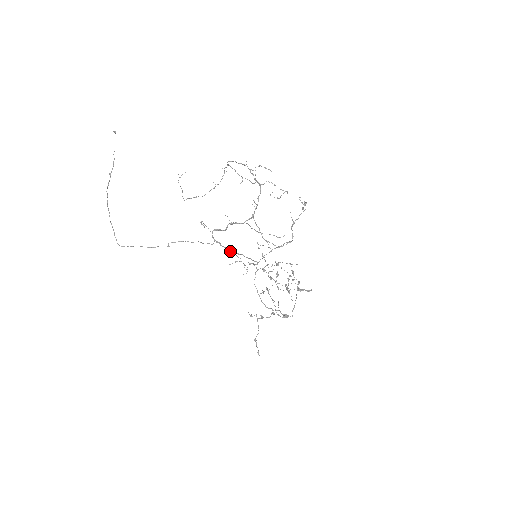
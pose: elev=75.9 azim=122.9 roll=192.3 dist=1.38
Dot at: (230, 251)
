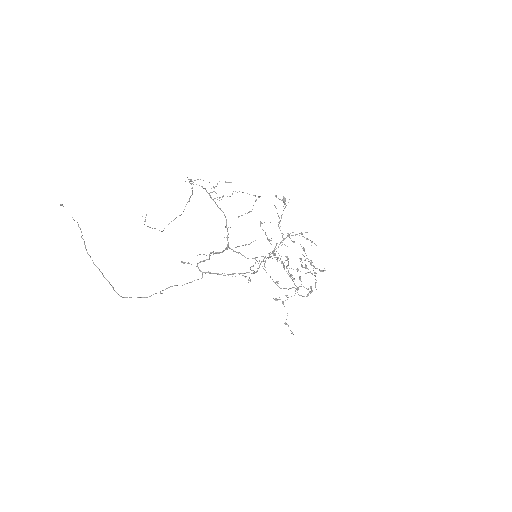
Dot at: (223, 275)
